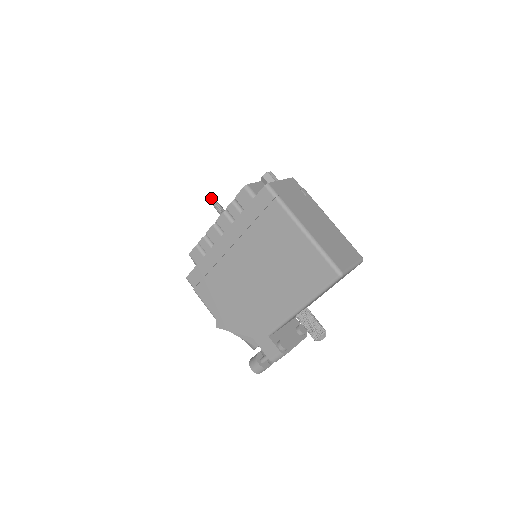
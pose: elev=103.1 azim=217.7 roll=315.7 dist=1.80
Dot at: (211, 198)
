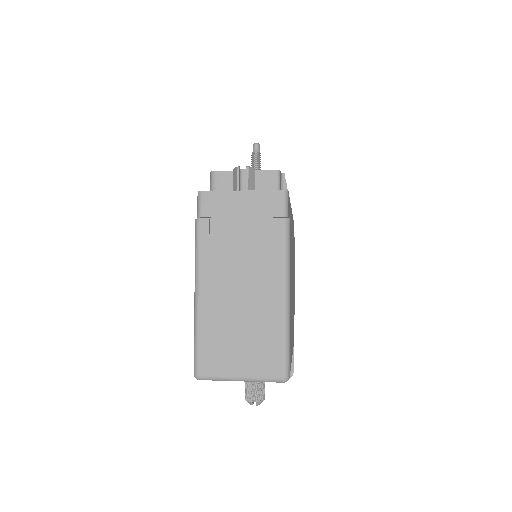
Dot at: (253, 150)
